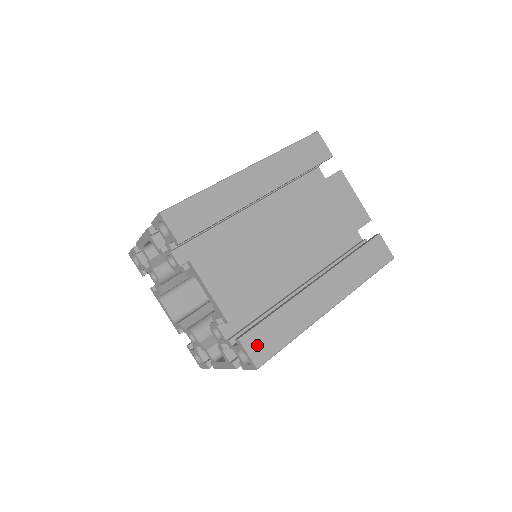
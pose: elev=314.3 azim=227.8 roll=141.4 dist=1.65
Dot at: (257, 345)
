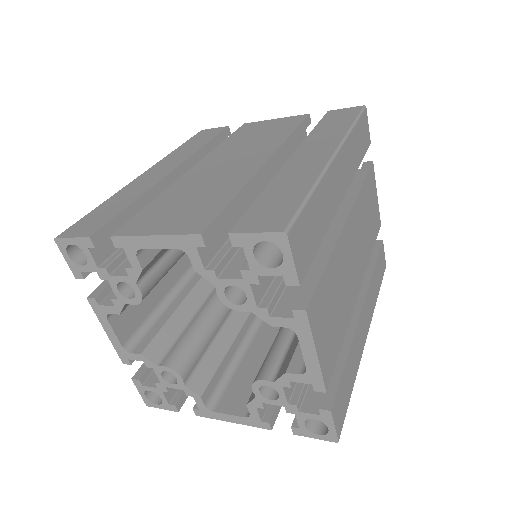
Dot at: (339, 411)
